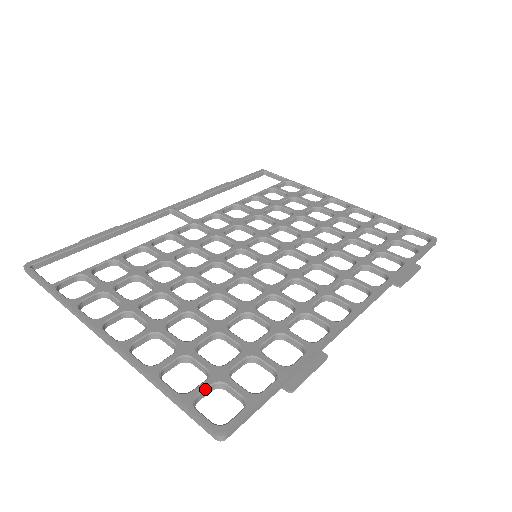
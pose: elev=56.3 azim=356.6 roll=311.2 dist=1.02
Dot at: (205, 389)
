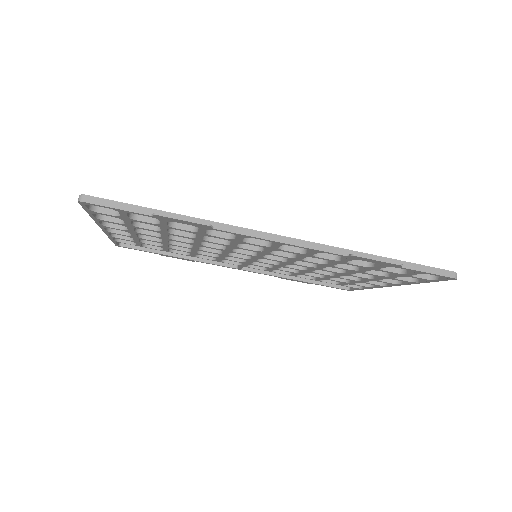
Dot at: (108, 208)
